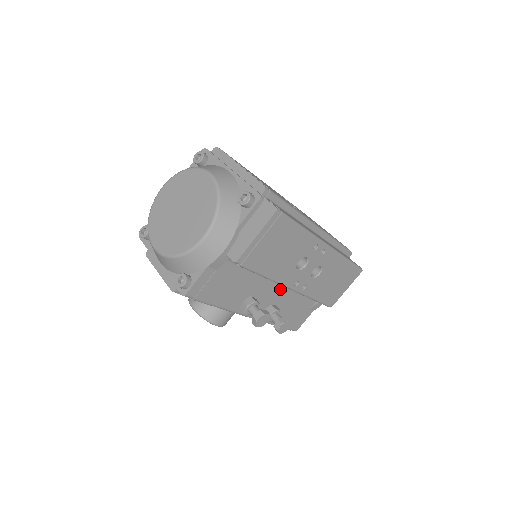
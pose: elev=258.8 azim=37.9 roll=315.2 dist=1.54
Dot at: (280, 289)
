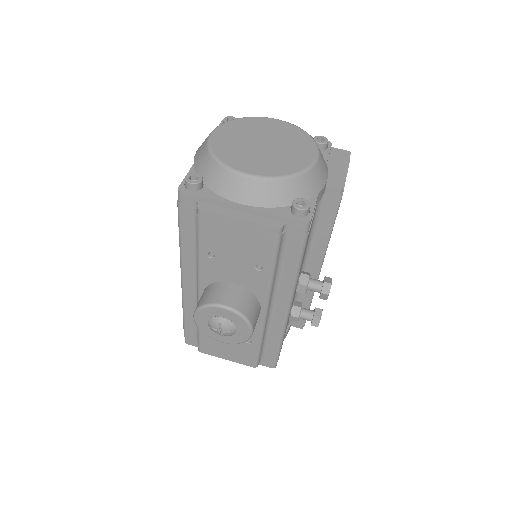
Dot at: occluded
